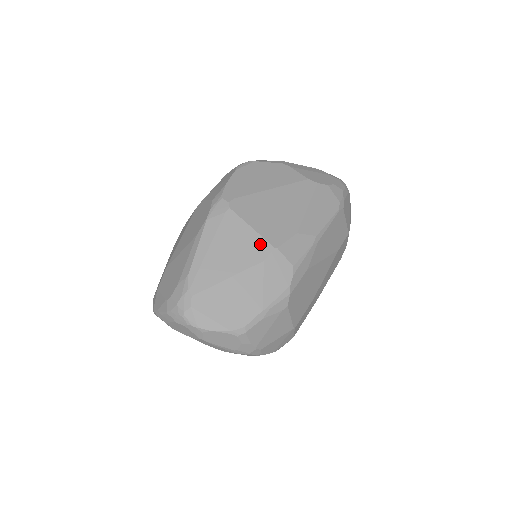
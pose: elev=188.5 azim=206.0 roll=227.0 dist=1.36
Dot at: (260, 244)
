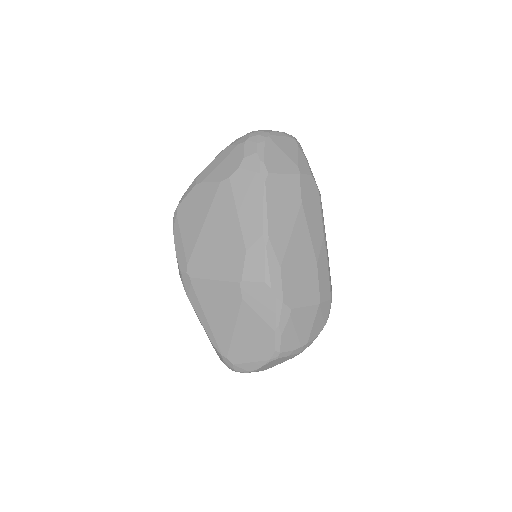
Dot at: (229, 288)
